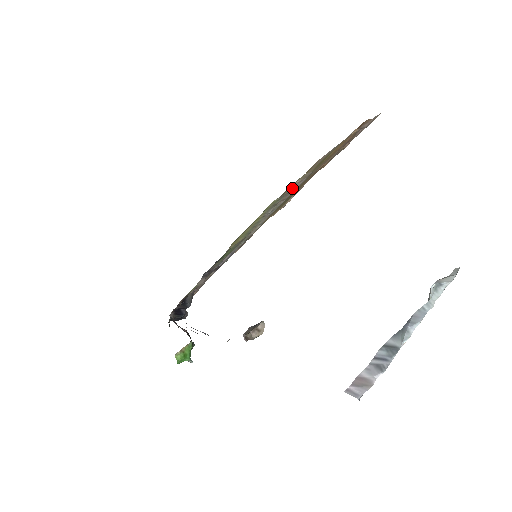
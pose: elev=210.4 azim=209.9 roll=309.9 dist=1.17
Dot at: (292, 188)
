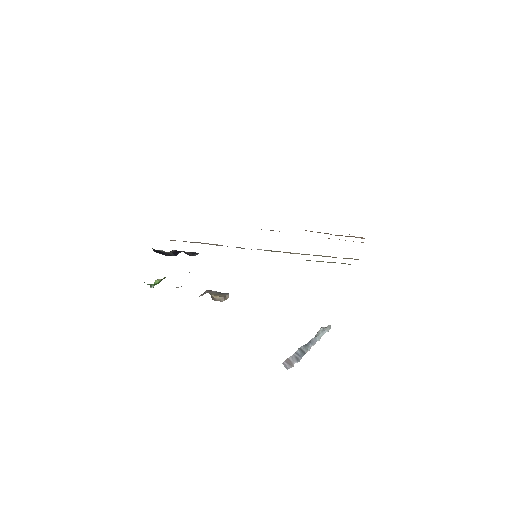
Dot at: occluded
